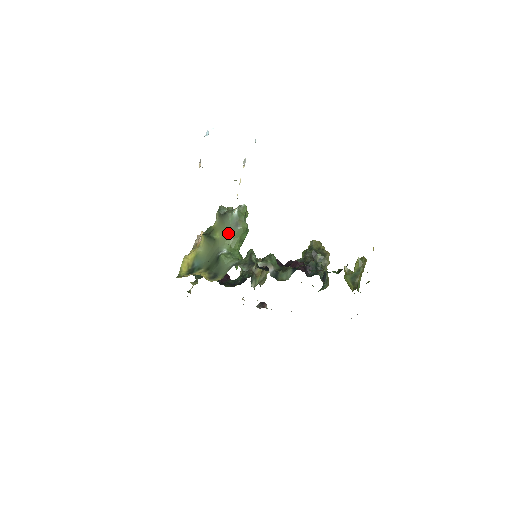
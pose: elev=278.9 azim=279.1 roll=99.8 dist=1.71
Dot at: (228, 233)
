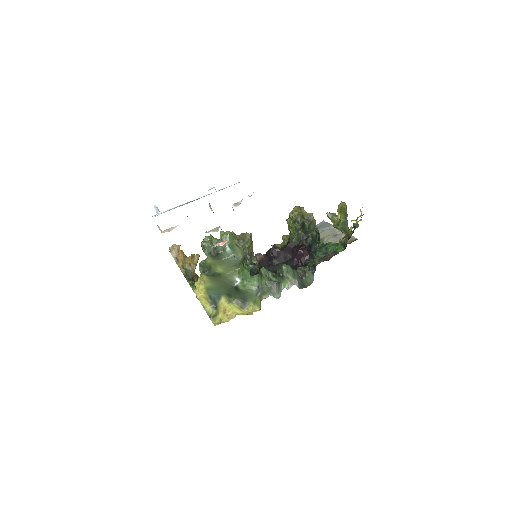
Dot at: (231, 266)
